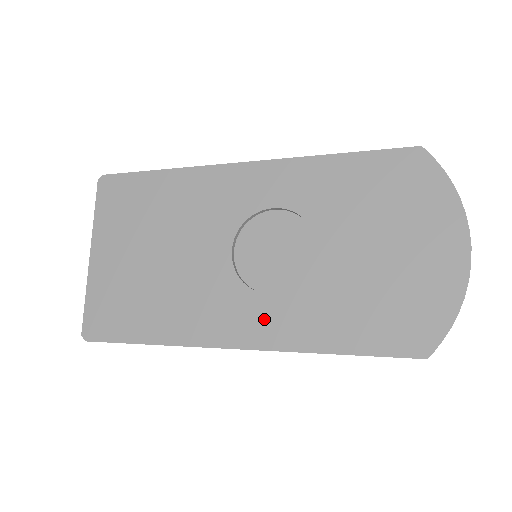
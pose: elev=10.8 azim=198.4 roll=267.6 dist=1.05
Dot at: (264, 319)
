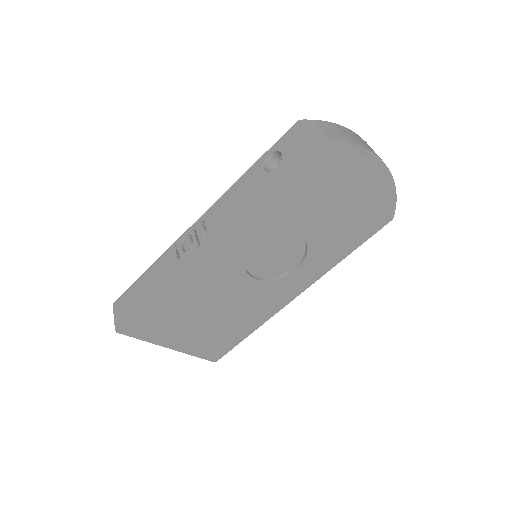
Dot at: (303, 279)
